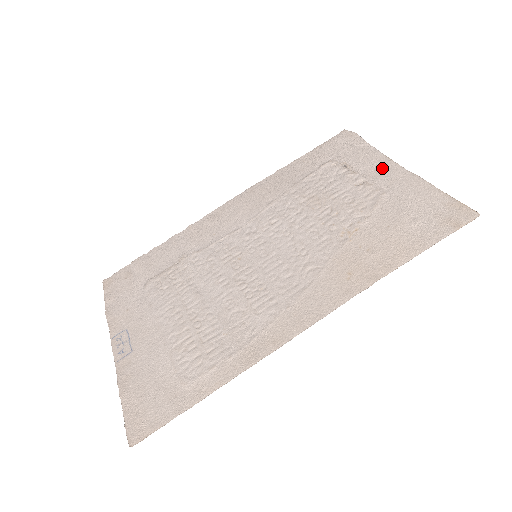
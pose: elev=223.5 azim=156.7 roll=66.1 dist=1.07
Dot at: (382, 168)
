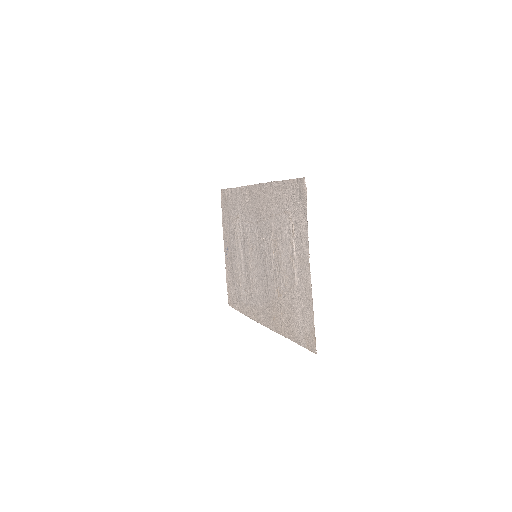
Dot at: (303, 258)
